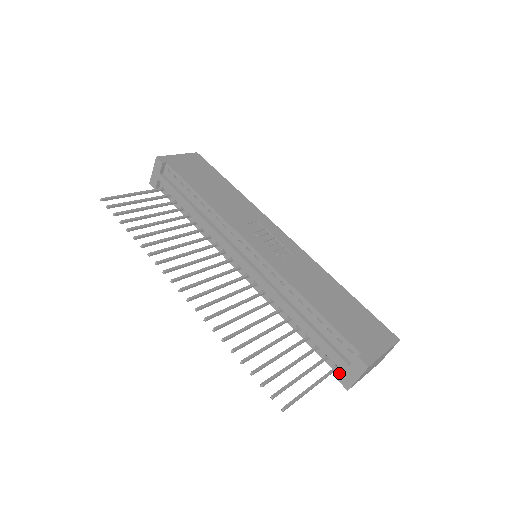
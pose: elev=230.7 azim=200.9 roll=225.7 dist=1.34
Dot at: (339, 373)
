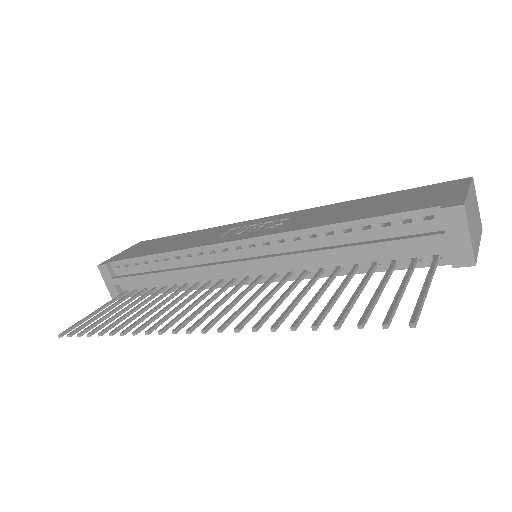
Dot at: (446, 261)
